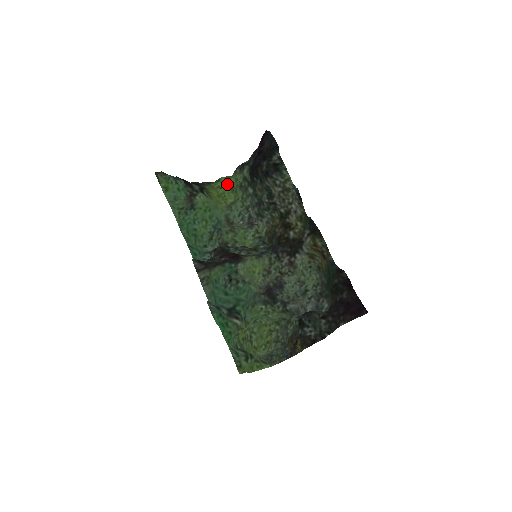
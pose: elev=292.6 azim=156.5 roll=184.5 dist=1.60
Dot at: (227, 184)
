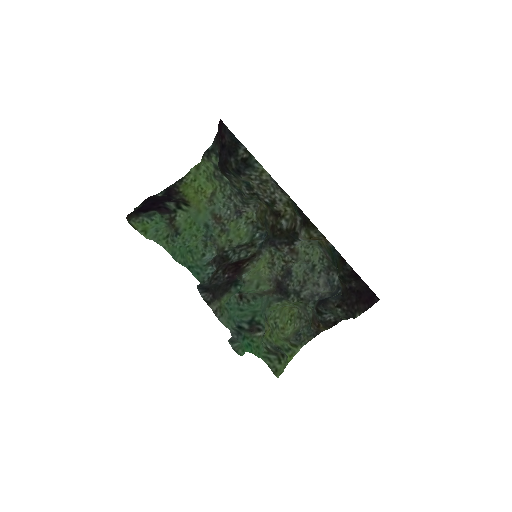
Dot at: (199, 174)
